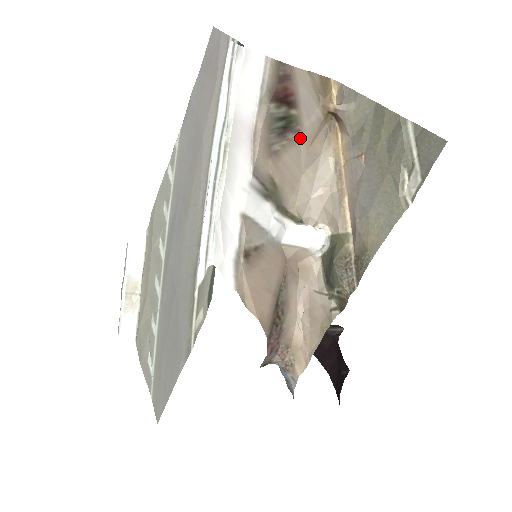
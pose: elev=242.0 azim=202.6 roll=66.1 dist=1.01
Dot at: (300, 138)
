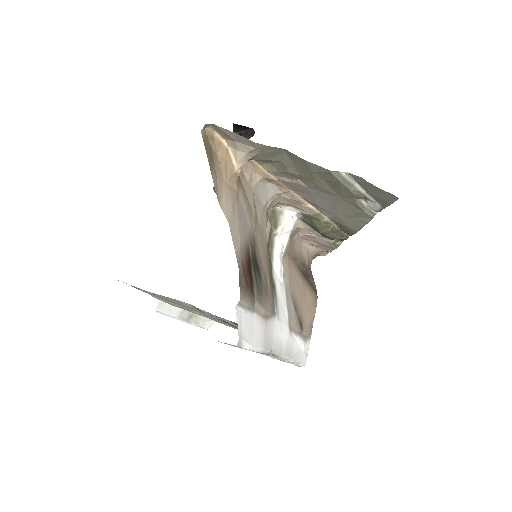
Dot at: (254, 234)
